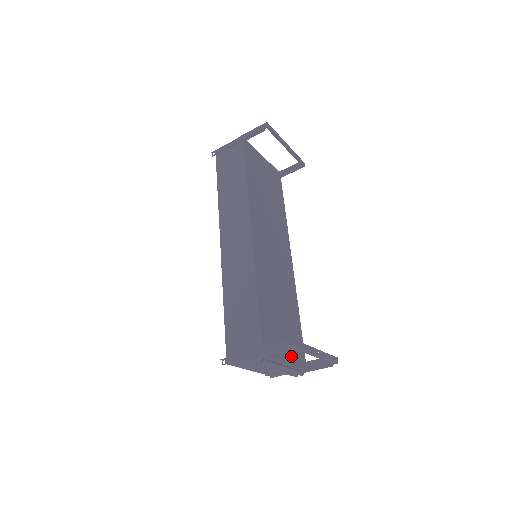
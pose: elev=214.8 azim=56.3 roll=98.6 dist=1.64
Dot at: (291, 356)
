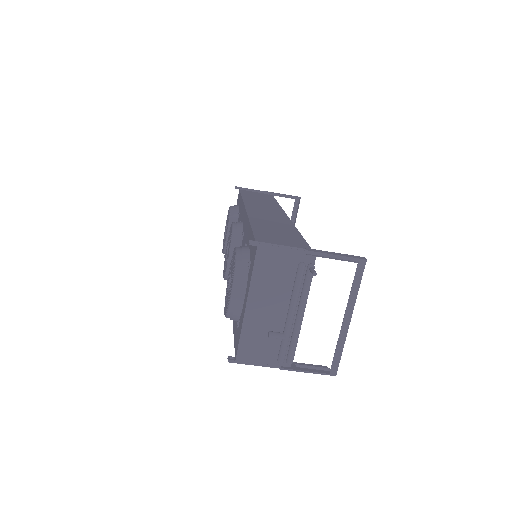
Dot at: occluded
